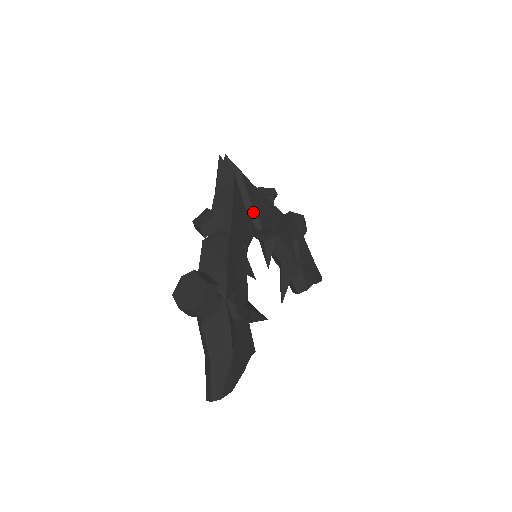
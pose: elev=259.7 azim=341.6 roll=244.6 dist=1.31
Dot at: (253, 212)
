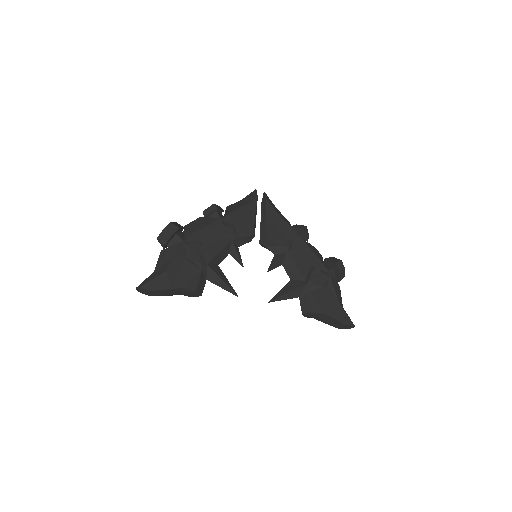
Dot at: (265, 226)
